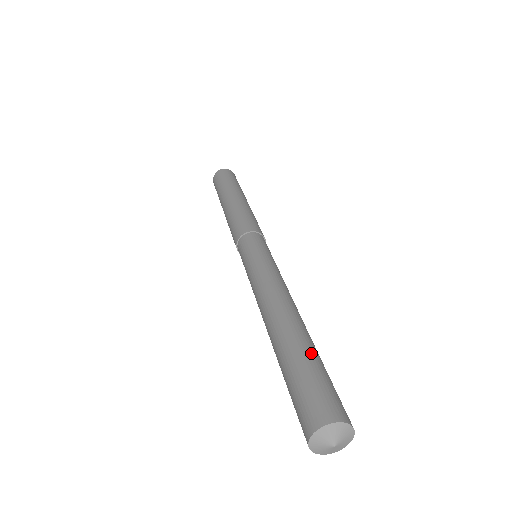
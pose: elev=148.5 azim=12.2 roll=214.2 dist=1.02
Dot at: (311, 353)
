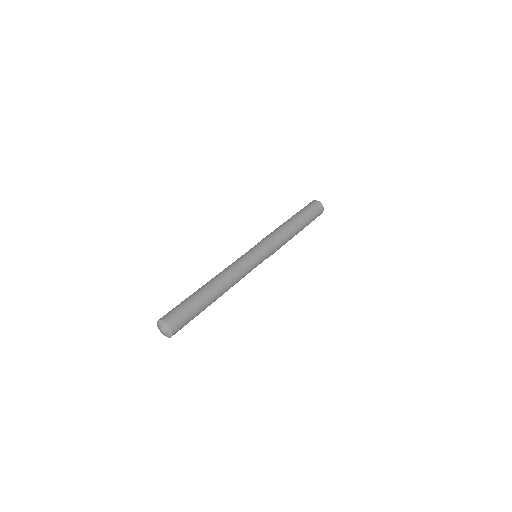
Dot at: (193, 298)
